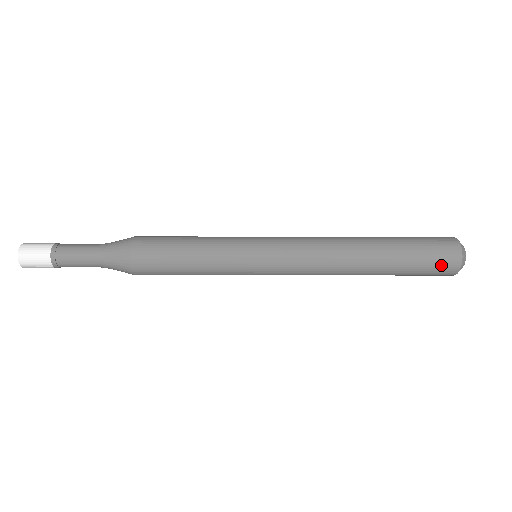
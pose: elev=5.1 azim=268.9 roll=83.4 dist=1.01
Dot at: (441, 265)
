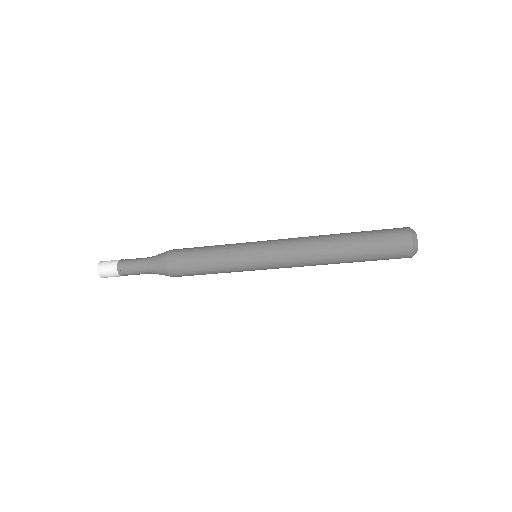
Dot at: (396, 243)
